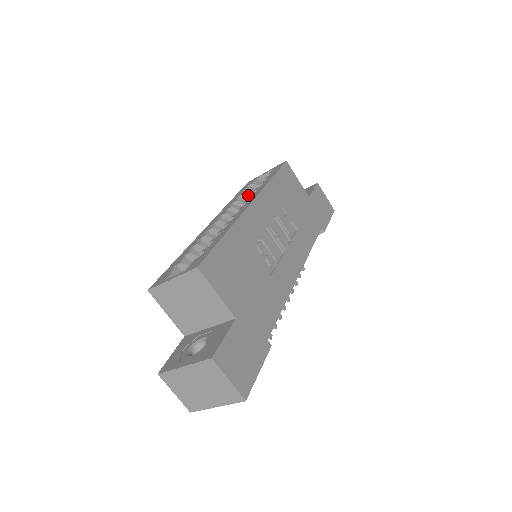
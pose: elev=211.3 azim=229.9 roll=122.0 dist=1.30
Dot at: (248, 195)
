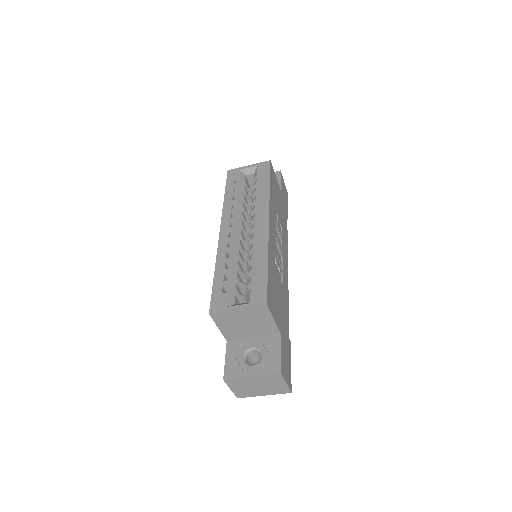
Dot at: (242, 195)
